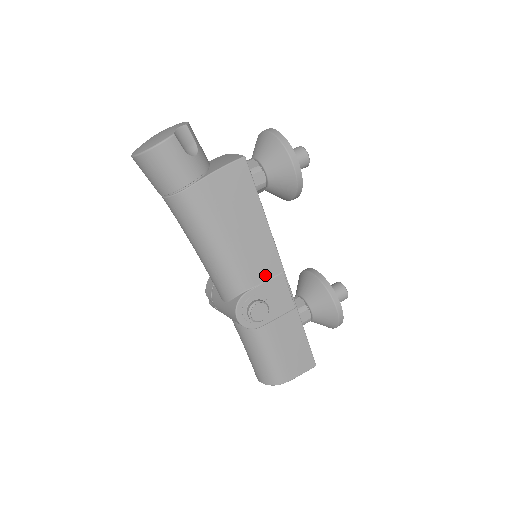
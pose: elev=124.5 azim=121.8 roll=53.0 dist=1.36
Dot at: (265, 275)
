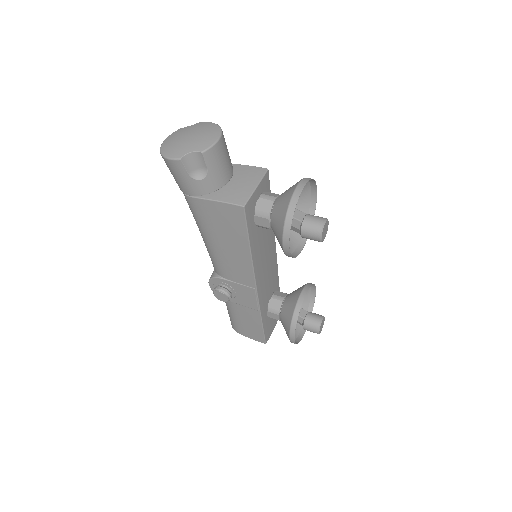
Dot at: (239, 280)
